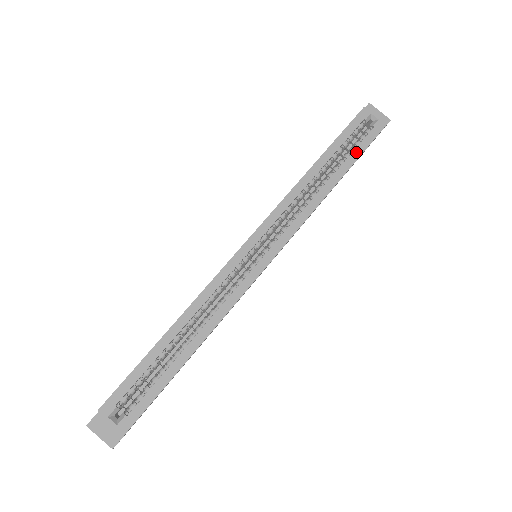
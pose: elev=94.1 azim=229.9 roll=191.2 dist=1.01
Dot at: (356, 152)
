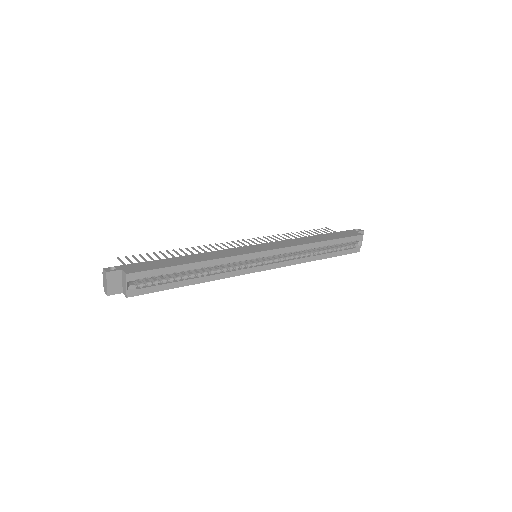
Dot at: (339, 253)
